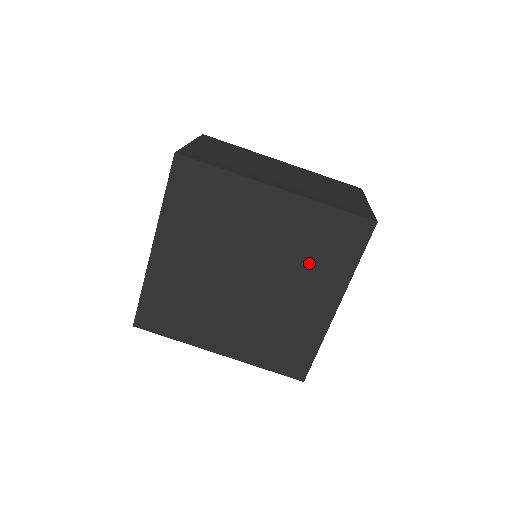
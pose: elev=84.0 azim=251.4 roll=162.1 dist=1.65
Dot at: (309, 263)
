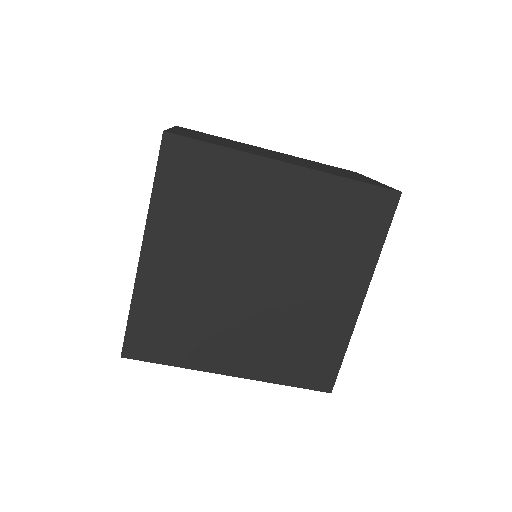
Dot at: (329, 249)
